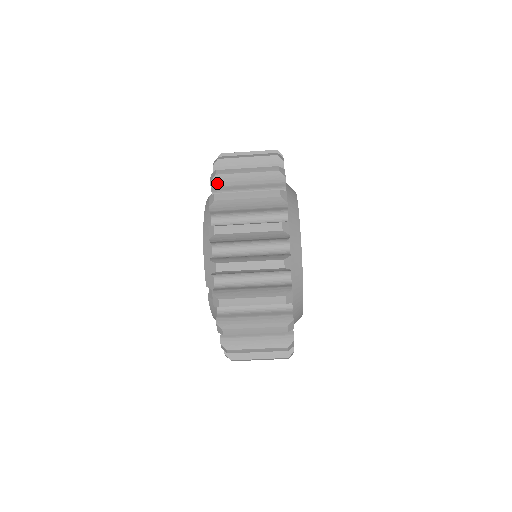
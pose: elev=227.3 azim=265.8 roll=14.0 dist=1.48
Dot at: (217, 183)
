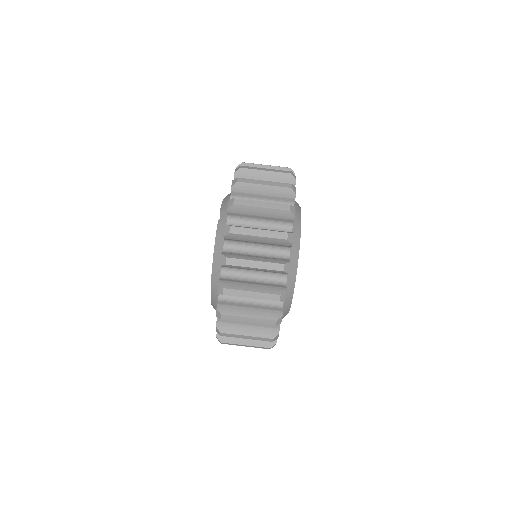
Dot at: occluded
